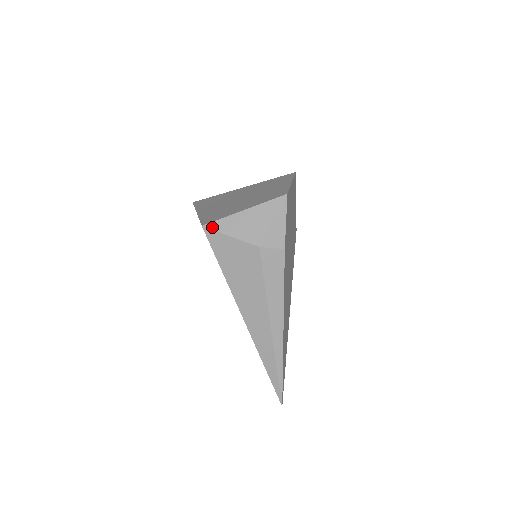
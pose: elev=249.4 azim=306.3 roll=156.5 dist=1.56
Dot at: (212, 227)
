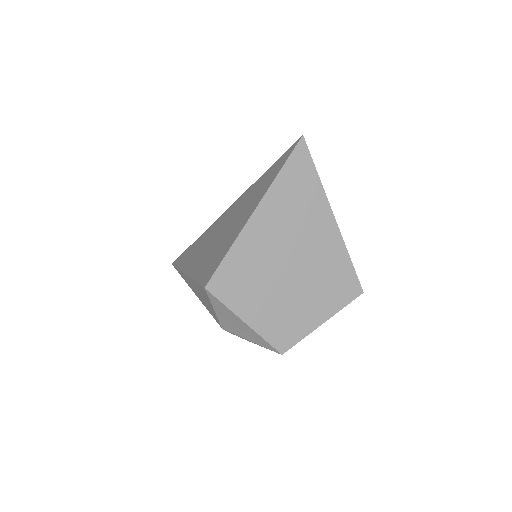
Dot at: (210, 296)
